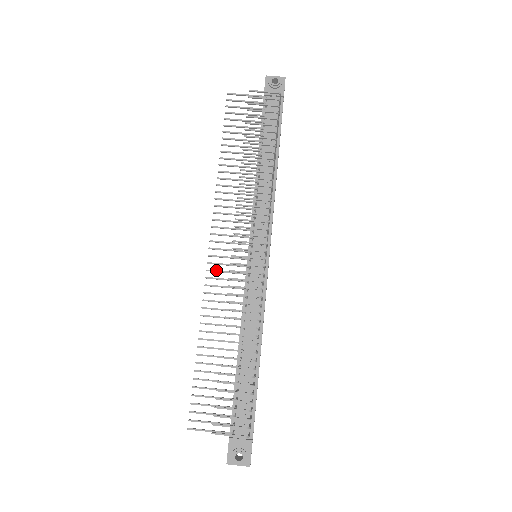
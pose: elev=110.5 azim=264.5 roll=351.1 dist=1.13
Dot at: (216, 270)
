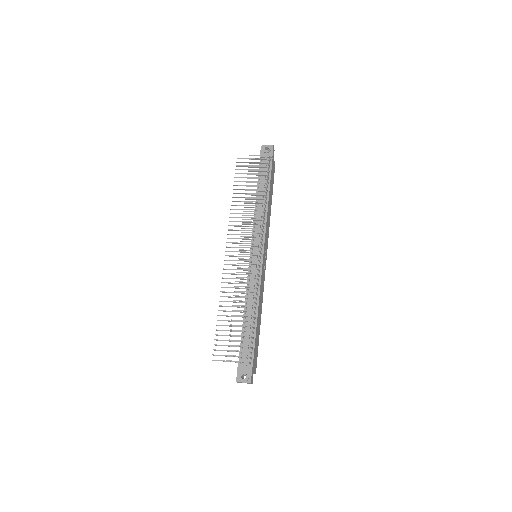
Dot at: (230, 264)
